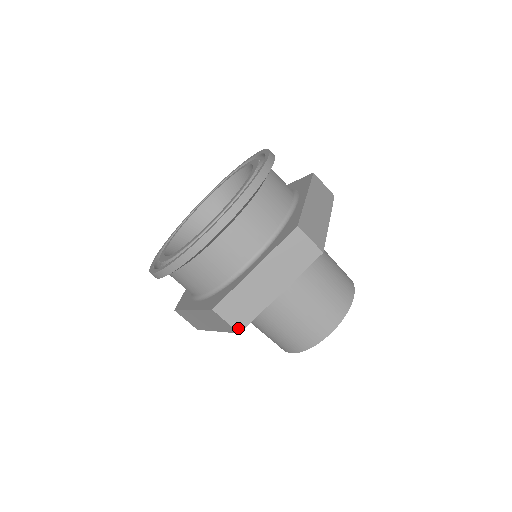
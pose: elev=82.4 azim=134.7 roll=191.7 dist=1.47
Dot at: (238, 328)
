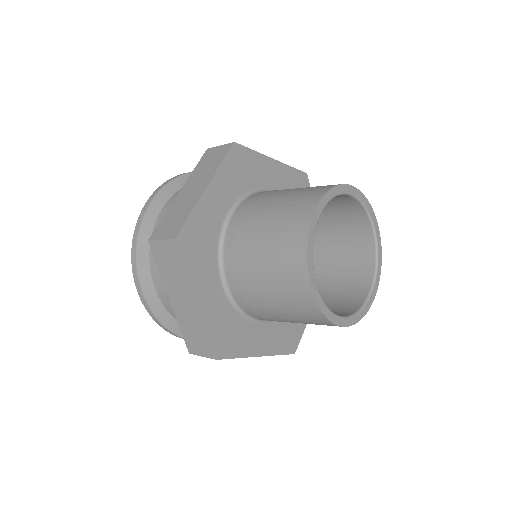
Dot at: (173, 237)
